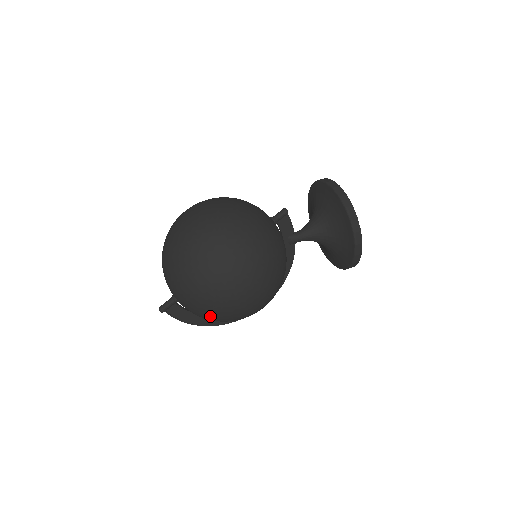
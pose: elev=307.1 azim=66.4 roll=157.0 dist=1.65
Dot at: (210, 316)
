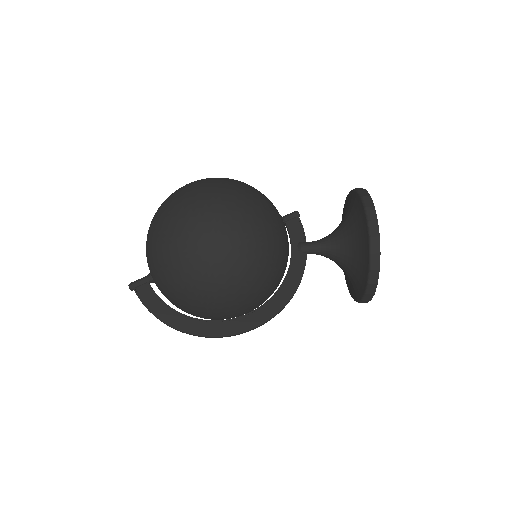
Dot at: (170, 263)
